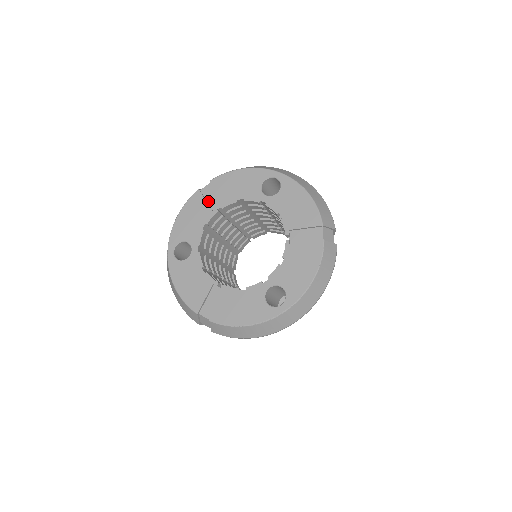
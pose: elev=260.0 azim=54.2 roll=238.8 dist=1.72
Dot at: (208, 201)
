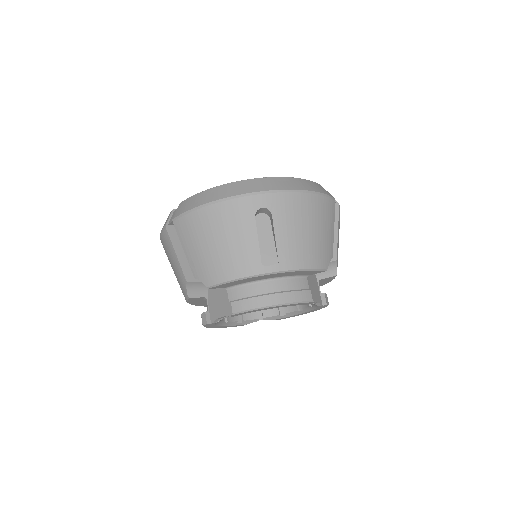
Dot at: occluded
